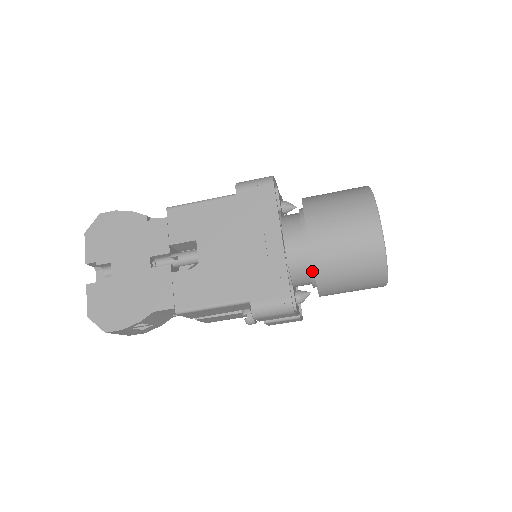
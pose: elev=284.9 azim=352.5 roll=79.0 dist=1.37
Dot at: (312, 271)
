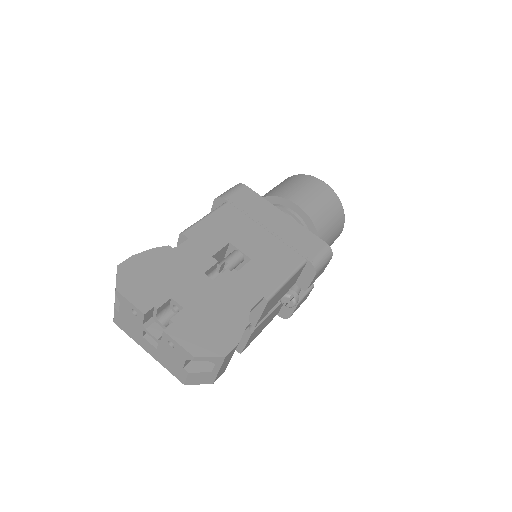
Dot at: occluded
